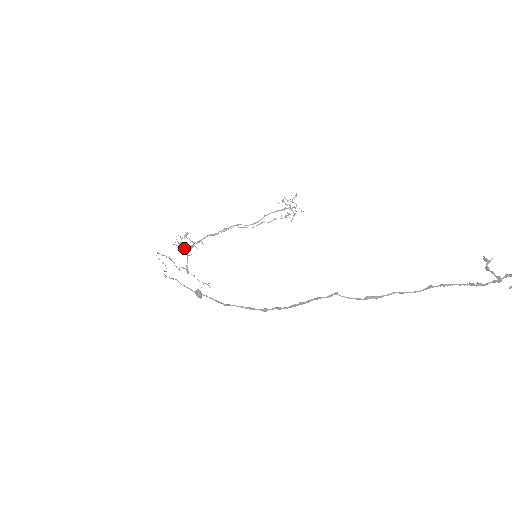
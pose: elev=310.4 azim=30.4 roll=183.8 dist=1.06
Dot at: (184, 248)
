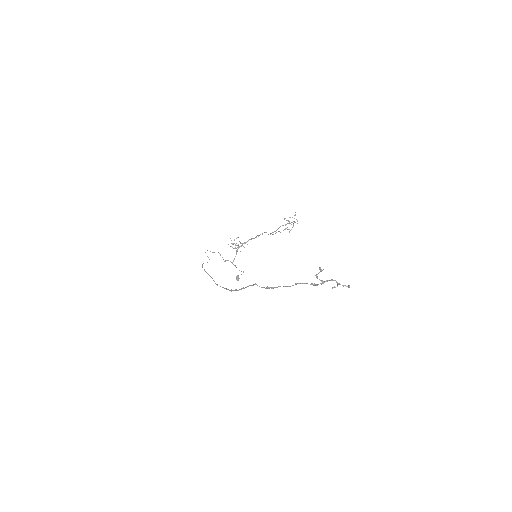
Dot at: occluded
